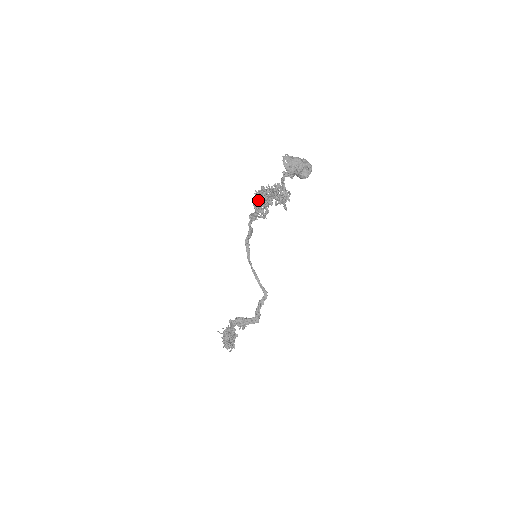
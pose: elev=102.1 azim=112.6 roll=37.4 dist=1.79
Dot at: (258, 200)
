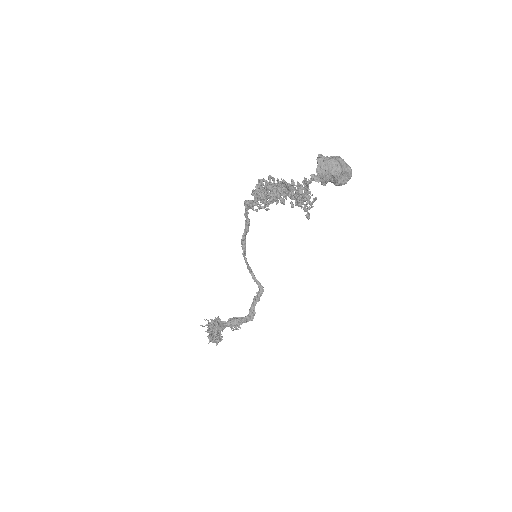
Dot at: (262, 191)
